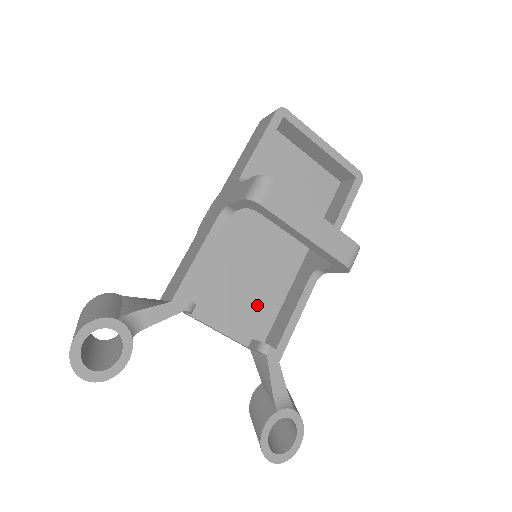
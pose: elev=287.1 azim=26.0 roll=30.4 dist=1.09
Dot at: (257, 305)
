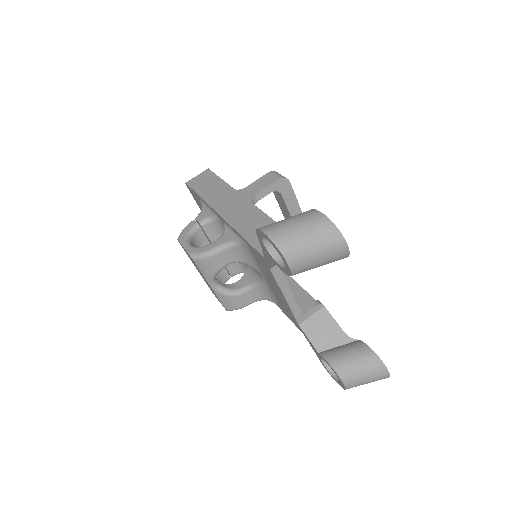
Dot at: occluded
